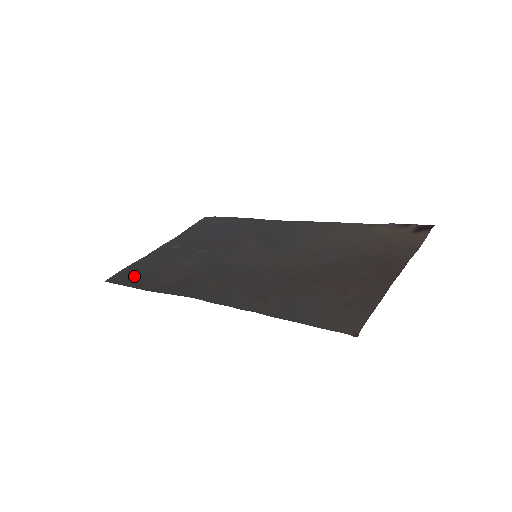
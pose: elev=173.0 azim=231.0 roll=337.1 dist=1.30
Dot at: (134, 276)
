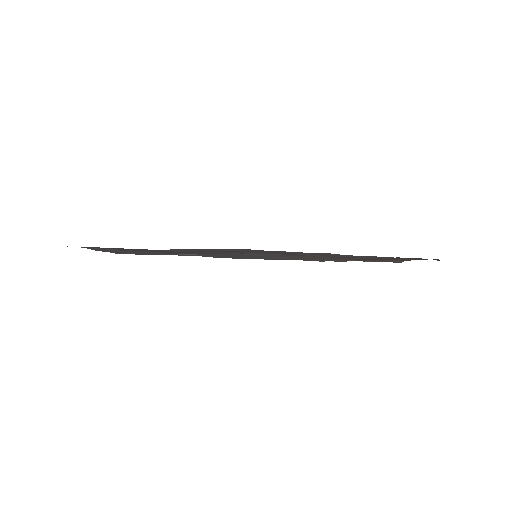
Dot at: occluded
